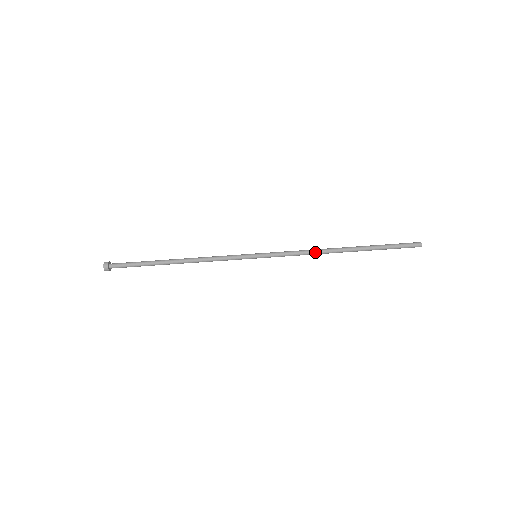
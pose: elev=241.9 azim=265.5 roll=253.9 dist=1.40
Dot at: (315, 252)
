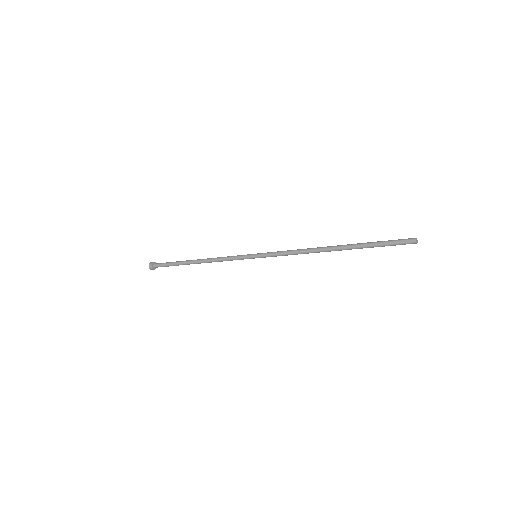
Dot at: occluded
